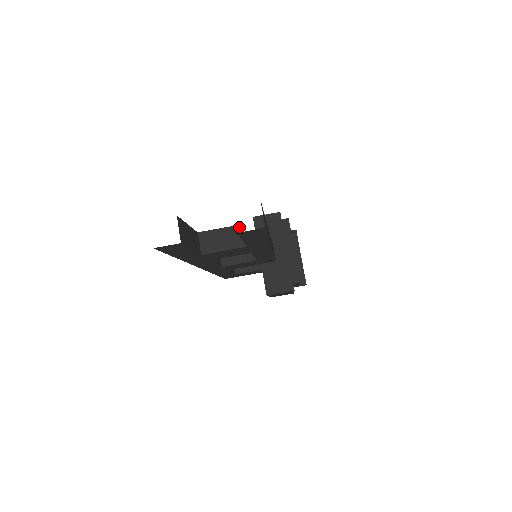
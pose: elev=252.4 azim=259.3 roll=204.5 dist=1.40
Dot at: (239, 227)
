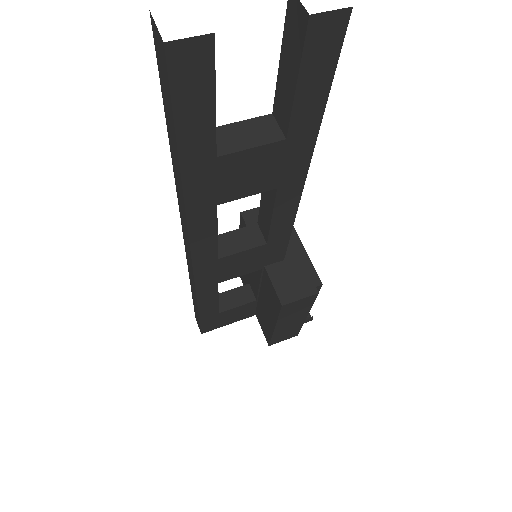
Dot at: (267, 117)
